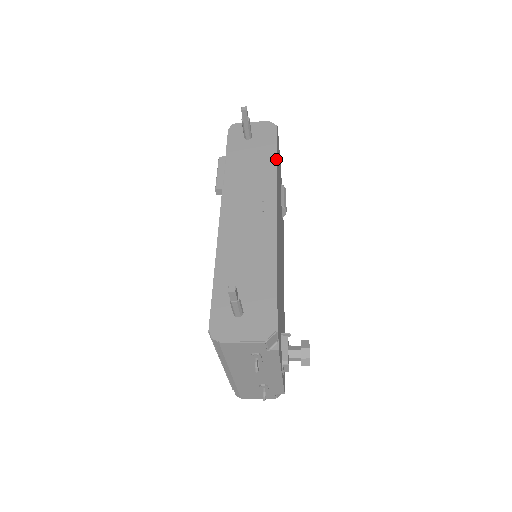
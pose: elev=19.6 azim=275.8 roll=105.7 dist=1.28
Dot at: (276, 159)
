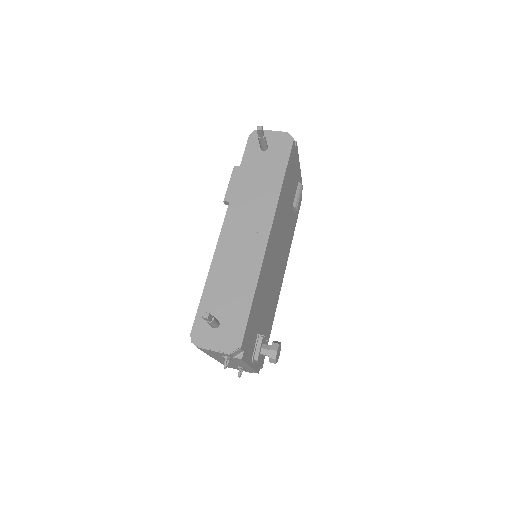
Dot at: (283, 178)
